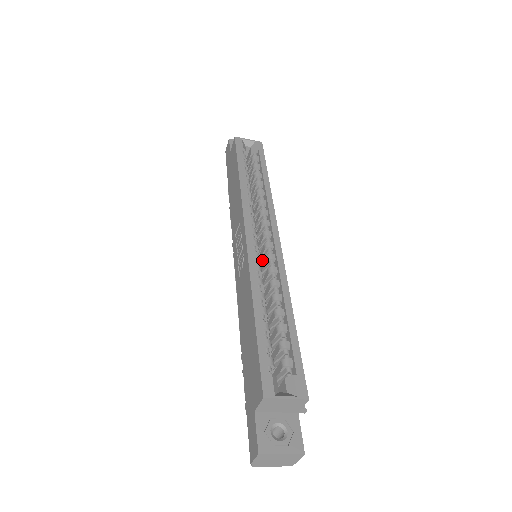
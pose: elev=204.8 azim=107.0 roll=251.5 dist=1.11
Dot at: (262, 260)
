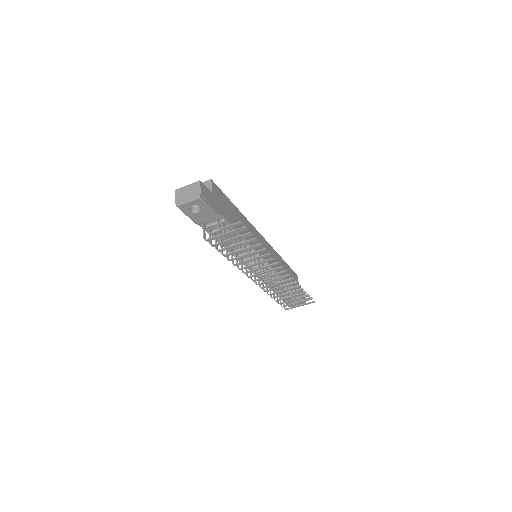
Dot at: occluded
